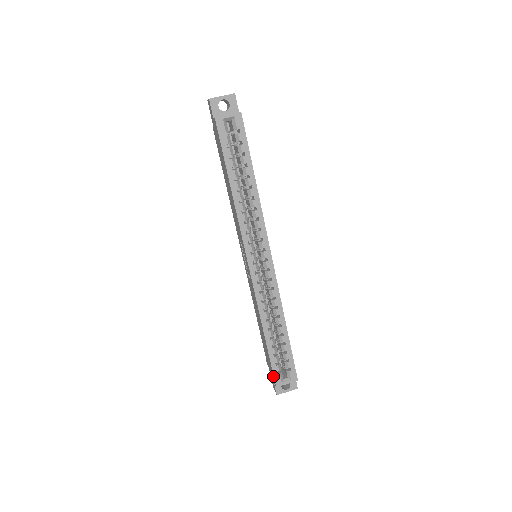
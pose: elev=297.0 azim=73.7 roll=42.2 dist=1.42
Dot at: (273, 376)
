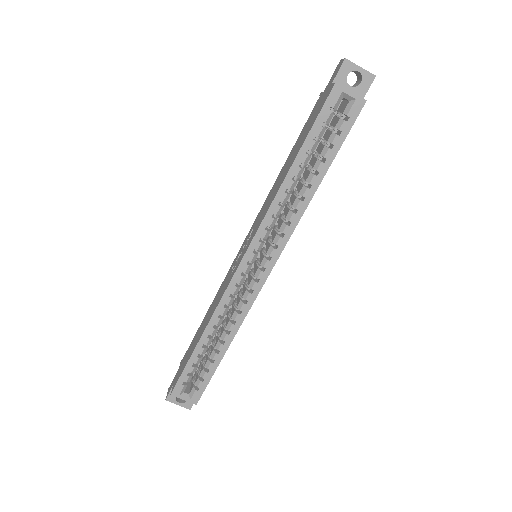
Dot at: (176, 382)
